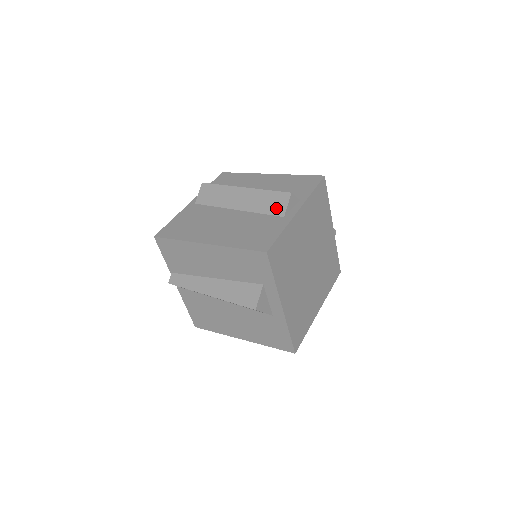
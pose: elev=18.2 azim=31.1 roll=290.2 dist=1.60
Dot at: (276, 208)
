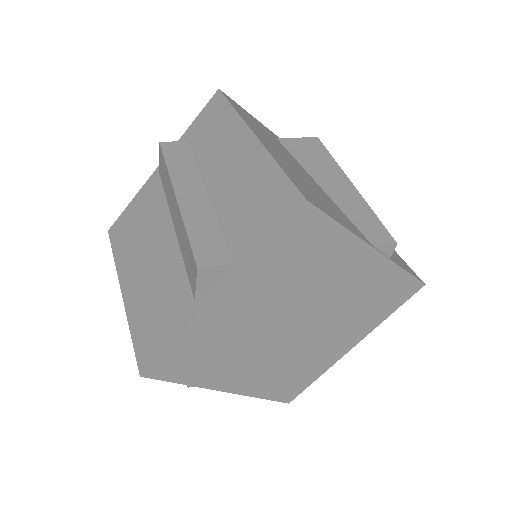
Dot at: (190, 275)
